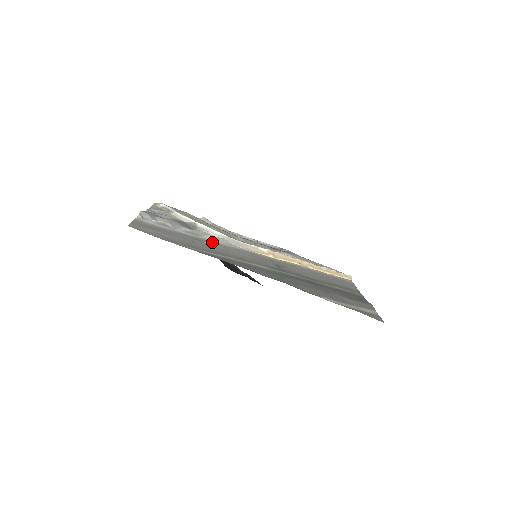
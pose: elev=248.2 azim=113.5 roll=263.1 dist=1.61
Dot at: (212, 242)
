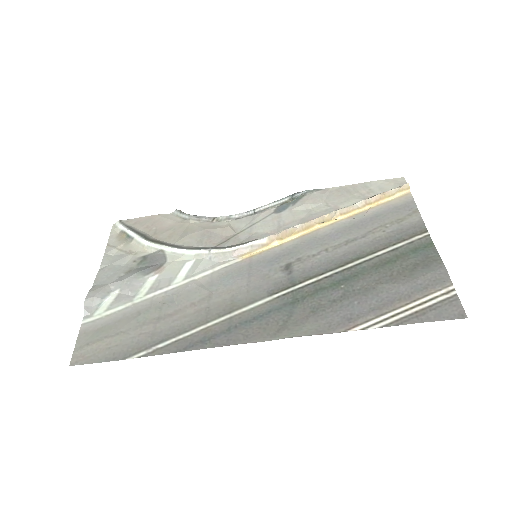
Dot at: (187, 289)
